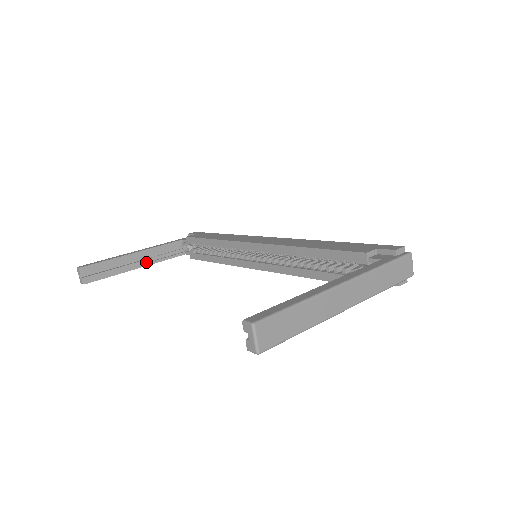
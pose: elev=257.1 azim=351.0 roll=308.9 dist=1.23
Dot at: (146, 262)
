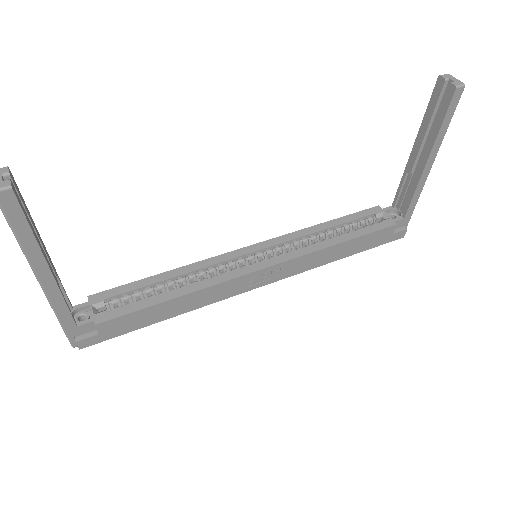
Dot at: (54, 276)
